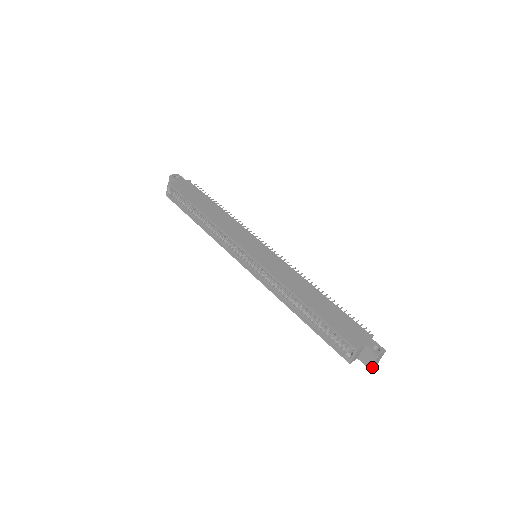
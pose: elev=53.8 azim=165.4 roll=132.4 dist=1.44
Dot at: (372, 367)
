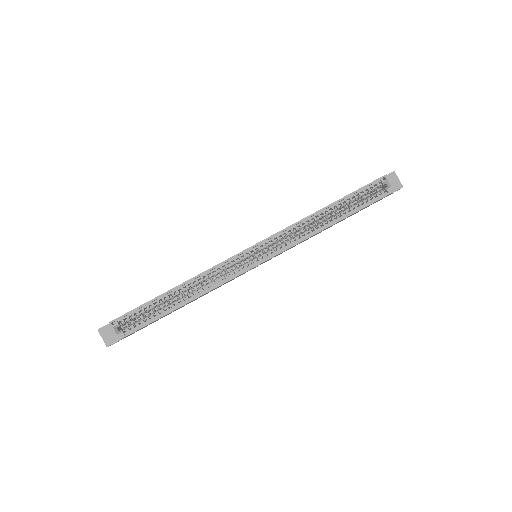
Dot at: (401, 187)
